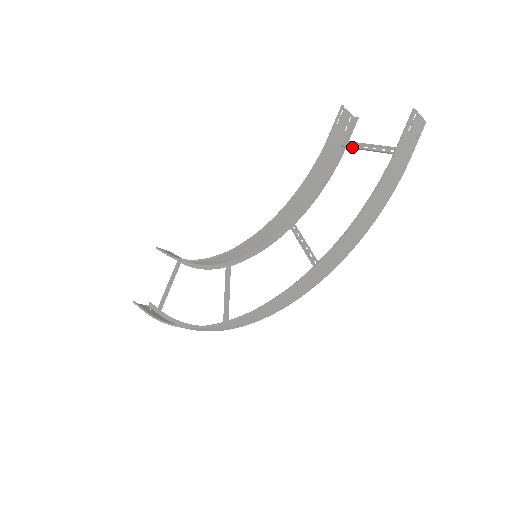
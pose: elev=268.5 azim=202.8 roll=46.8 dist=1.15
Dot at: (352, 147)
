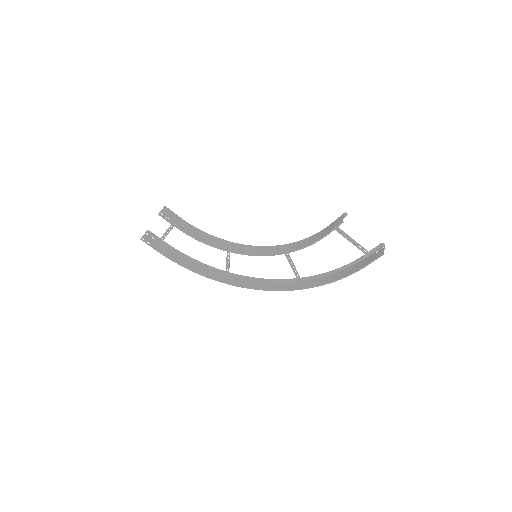
Dot at: (338, 232)
